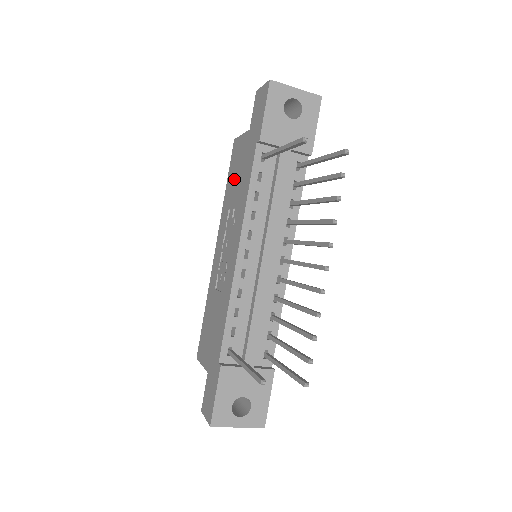
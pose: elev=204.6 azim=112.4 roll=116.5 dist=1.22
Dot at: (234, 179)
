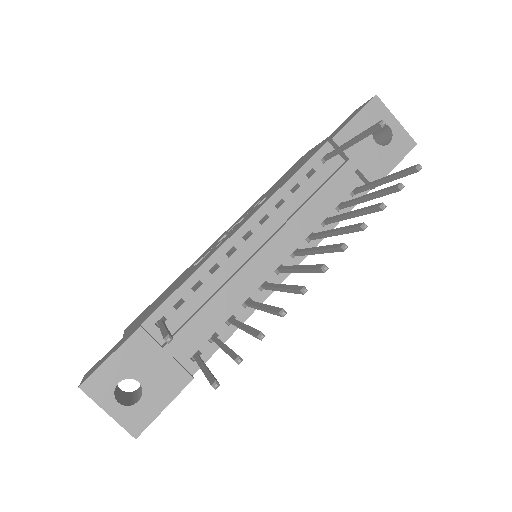
Dot at: (283, 177)
